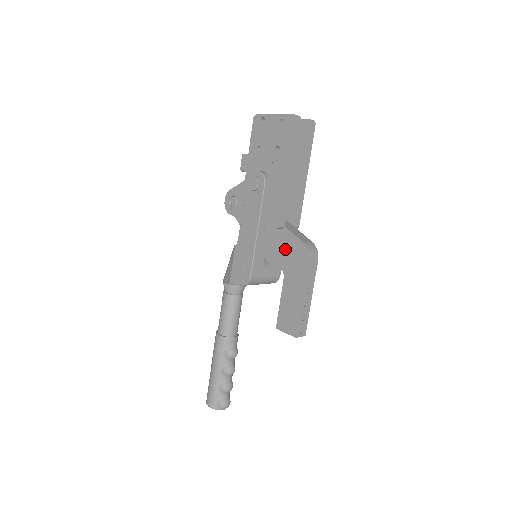
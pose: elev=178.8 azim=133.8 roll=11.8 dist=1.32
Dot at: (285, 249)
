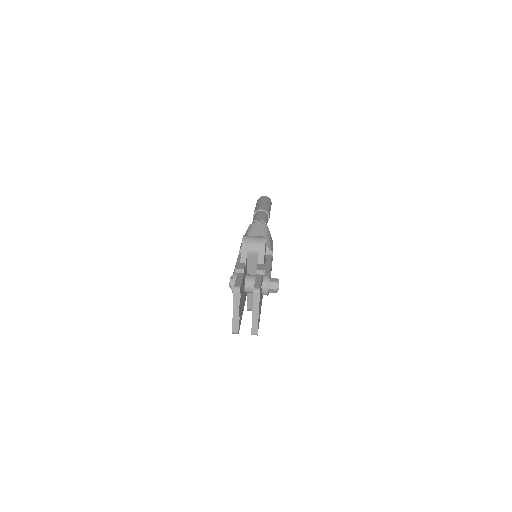
Dot at: occluded
